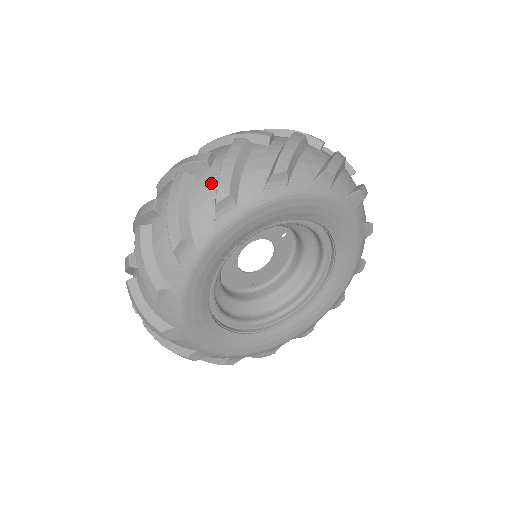
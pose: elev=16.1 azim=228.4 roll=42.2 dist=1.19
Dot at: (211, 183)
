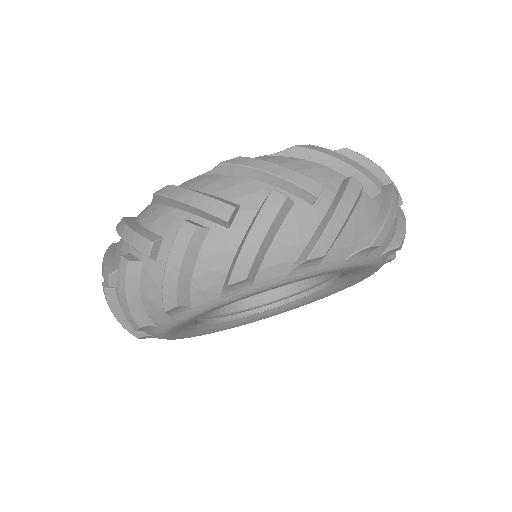
Dot at: (158, 281)
